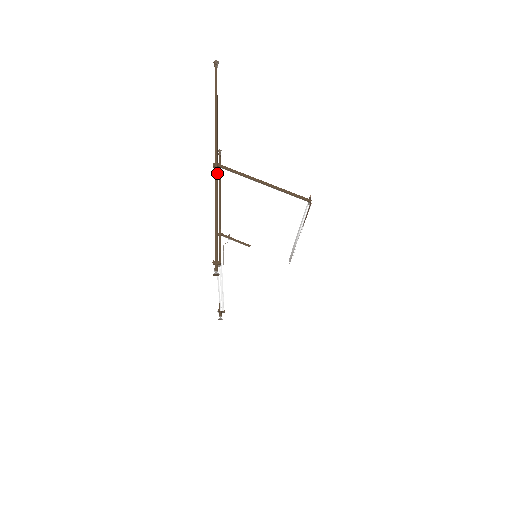
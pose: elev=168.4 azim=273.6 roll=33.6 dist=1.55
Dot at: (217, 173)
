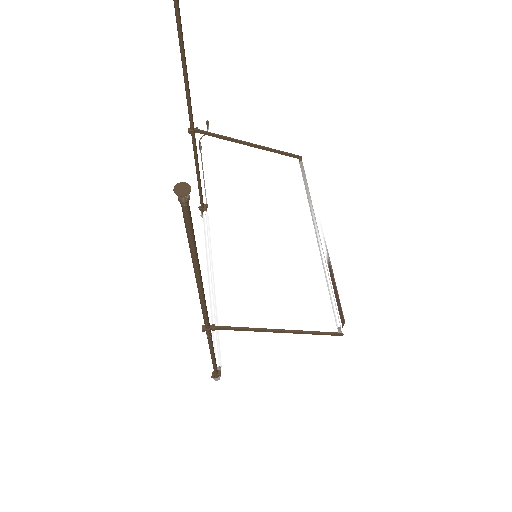
Dot at: (210, 335)
